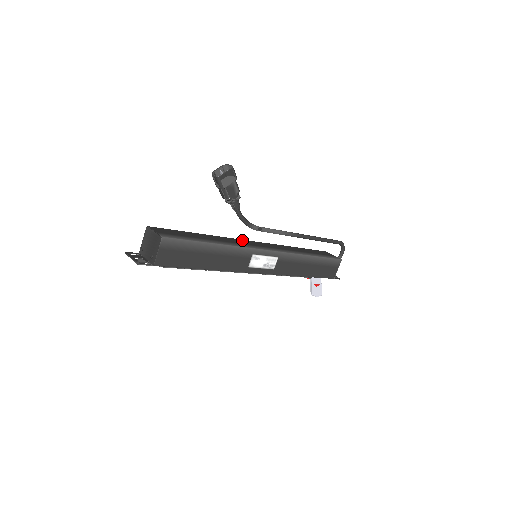
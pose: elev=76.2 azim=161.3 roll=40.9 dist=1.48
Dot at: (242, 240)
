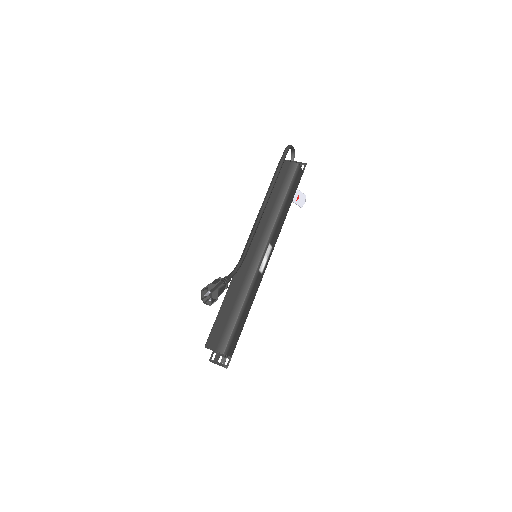
Dot at: occluded
